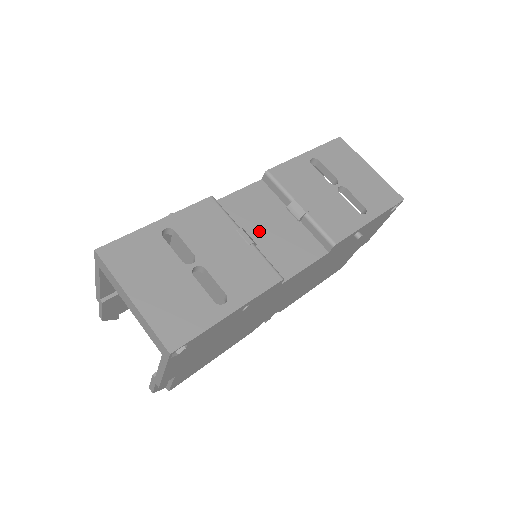
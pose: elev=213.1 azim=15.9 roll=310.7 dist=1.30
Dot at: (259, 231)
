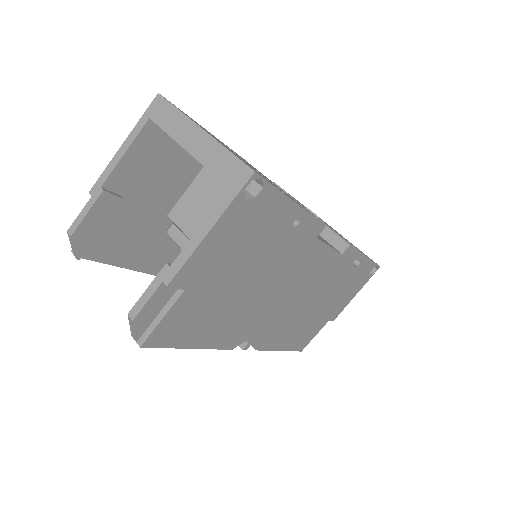
Dot at: occluded
